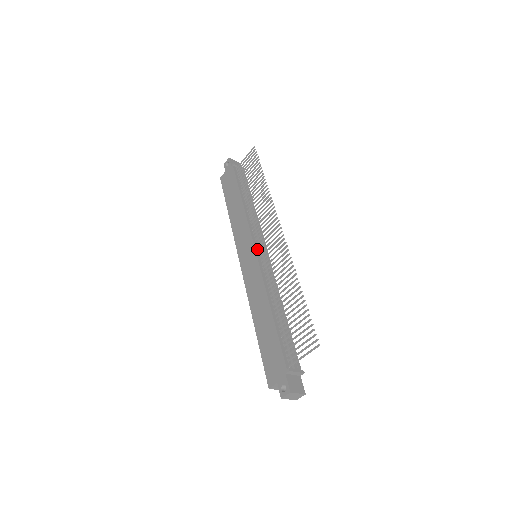
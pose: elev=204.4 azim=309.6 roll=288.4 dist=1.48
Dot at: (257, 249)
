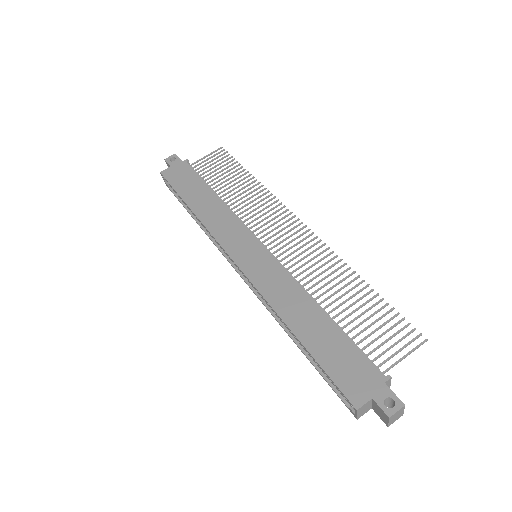
Dot at: (263, 246)
